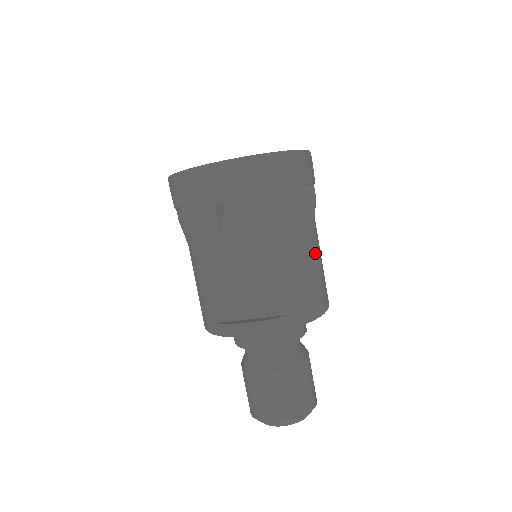
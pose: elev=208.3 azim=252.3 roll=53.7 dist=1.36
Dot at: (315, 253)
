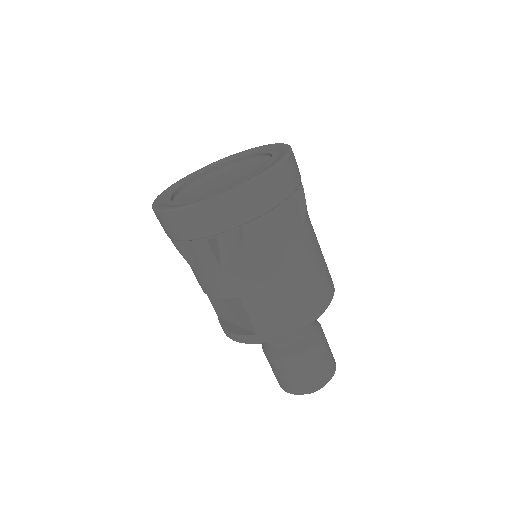
Dot at: (284, 277)
